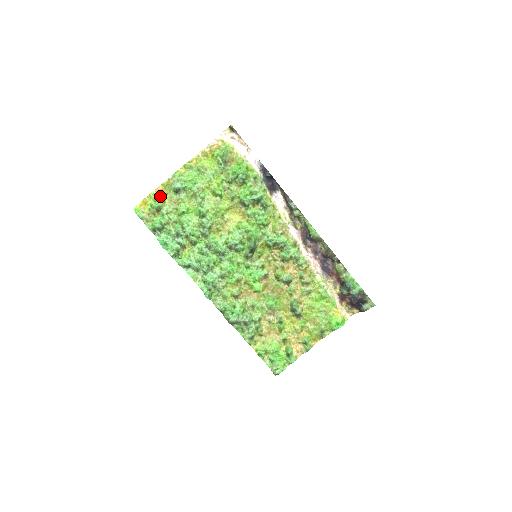
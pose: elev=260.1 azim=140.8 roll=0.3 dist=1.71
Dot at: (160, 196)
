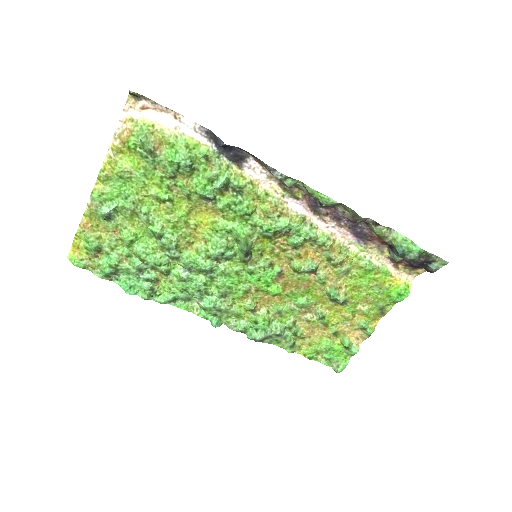
Dot at: (90, 232)
